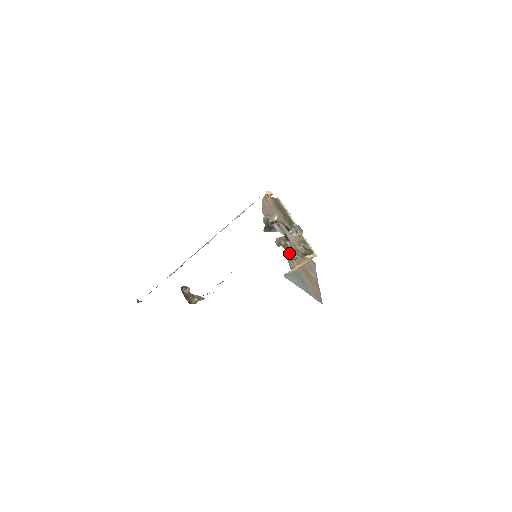
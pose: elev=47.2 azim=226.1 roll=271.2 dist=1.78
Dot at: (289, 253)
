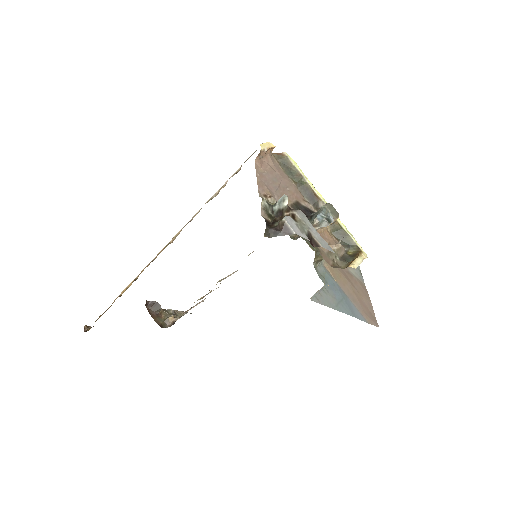
Dot at: occluded
